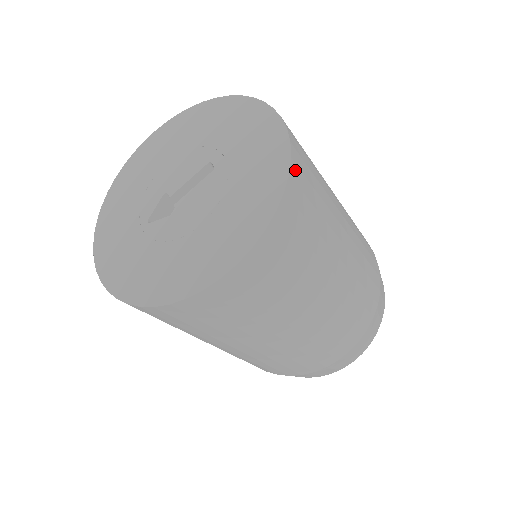
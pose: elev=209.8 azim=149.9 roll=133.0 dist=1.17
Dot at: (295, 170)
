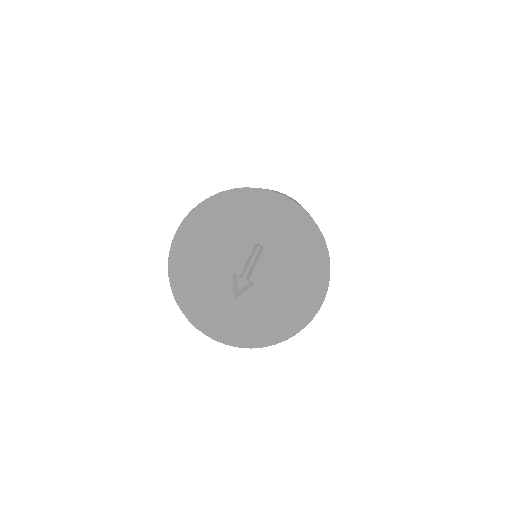
Dot at: occluded
